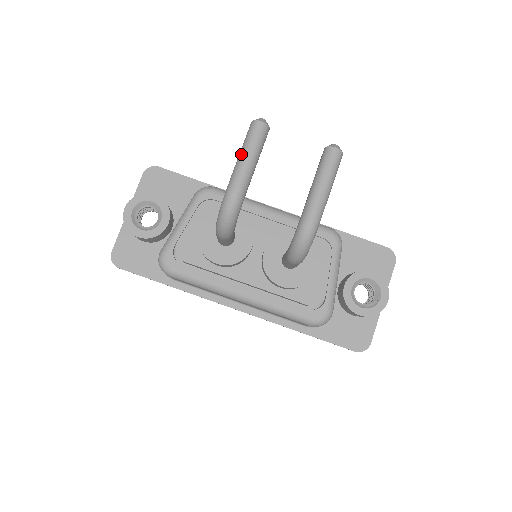
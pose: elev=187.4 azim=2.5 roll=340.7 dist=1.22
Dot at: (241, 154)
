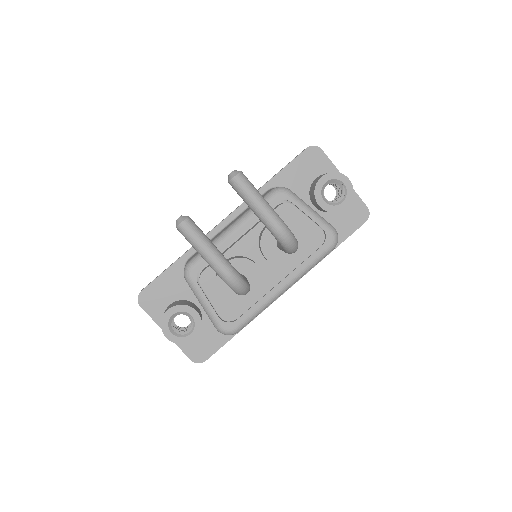
Dot at: (199, 252)
